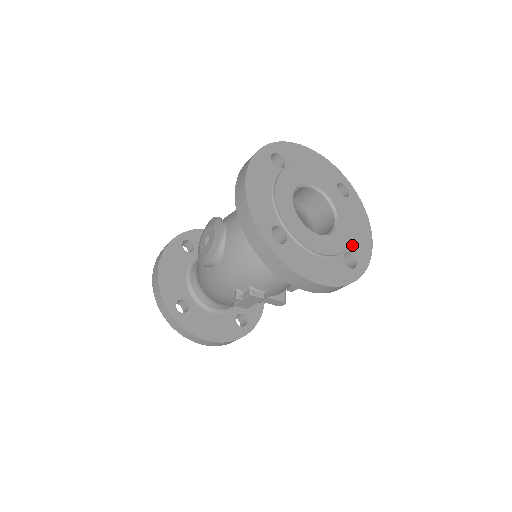
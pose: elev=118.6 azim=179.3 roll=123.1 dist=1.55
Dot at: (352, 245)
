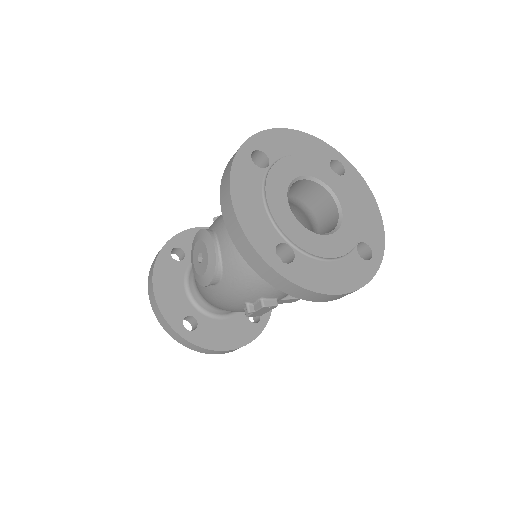
Dot at: (362, 232)
